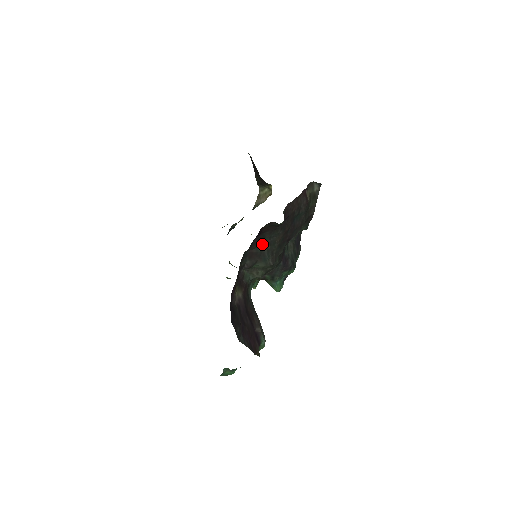
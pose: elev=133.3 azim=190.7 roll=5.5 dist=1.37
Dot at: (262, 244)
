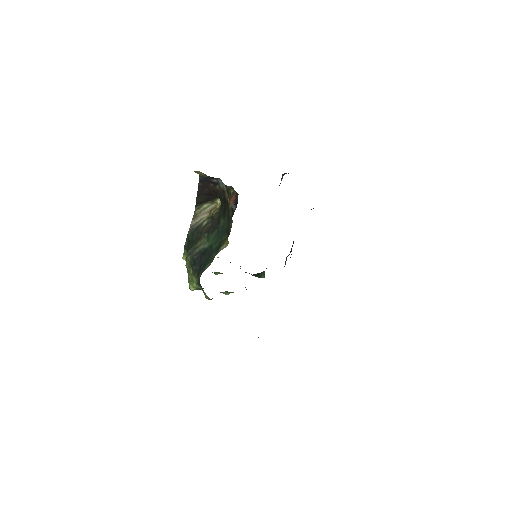
Dot at: occluded
